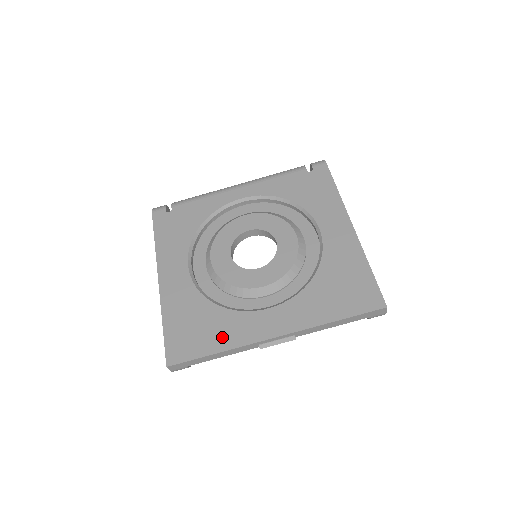
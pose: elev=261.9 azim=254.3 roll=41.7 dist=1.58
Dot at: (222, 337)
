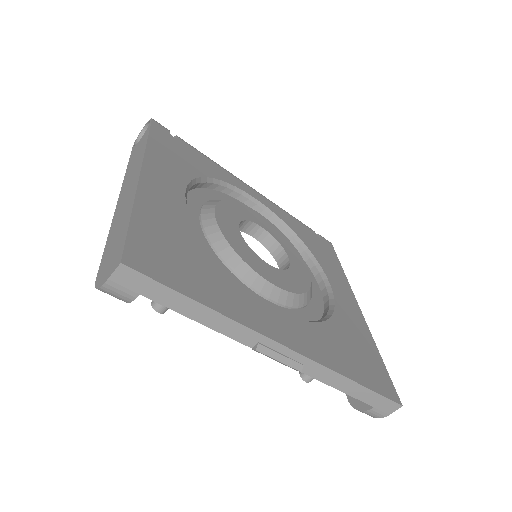
Dot at: (218, 294)
